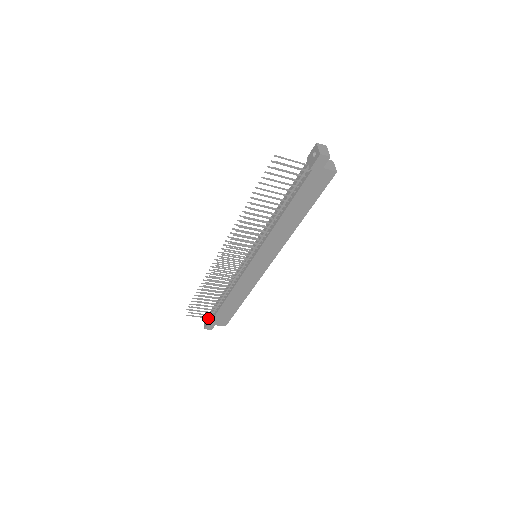
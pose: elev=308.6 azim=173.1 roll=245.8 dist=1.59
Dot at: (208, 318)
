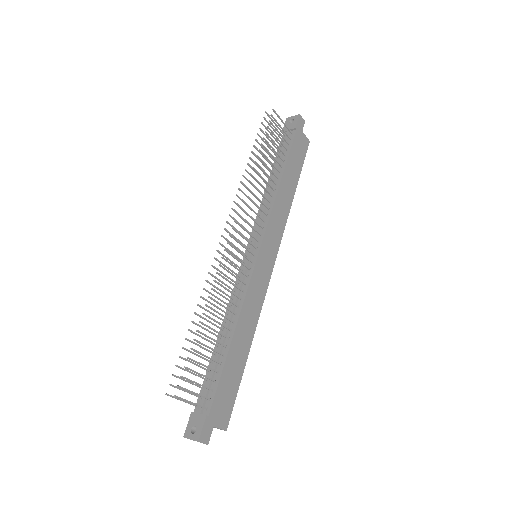
Dot at: (199, 414)
